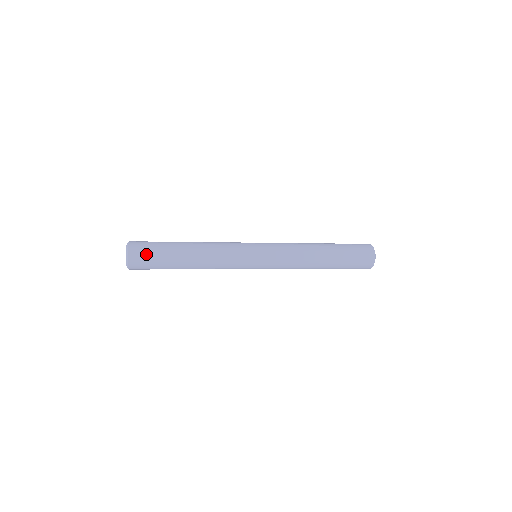
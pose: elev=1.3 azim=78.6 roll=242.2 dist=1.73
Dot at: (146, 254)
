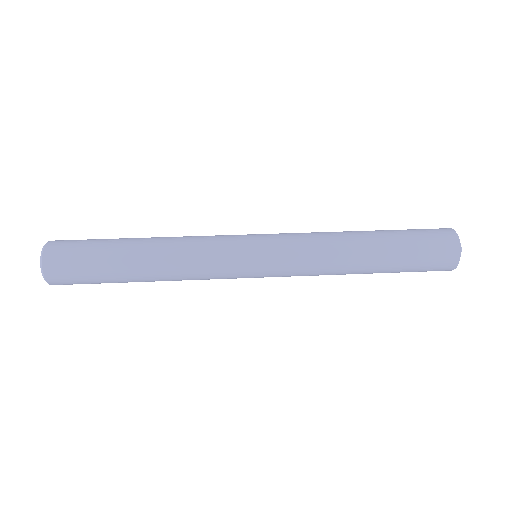
Dot at: (73, 276)
